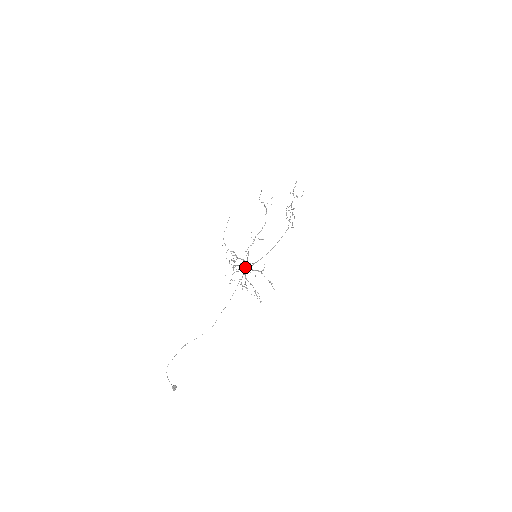
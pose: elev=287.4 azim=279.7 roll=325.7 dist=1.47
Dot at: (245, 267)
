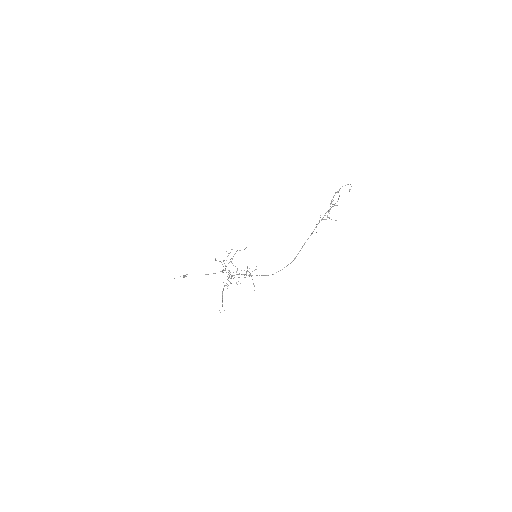
Dot at: (237, 268)
